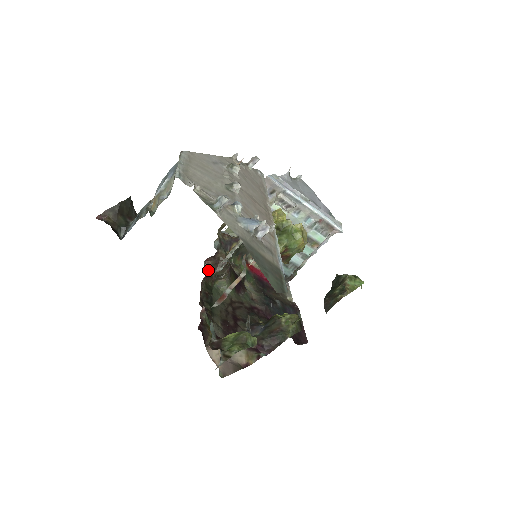
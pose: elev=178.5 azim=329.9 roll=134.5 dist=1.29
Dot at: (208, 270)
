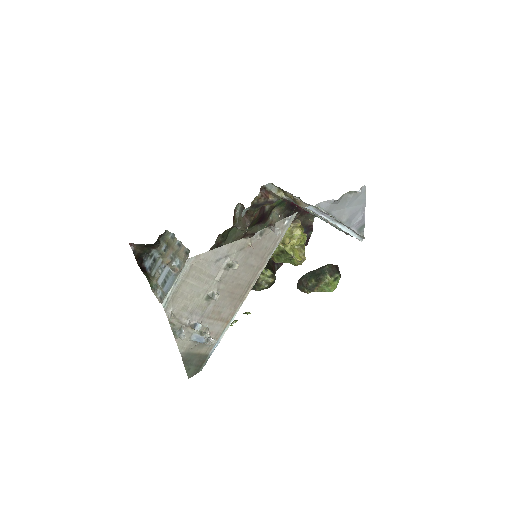
Dot at: (238, 209)
